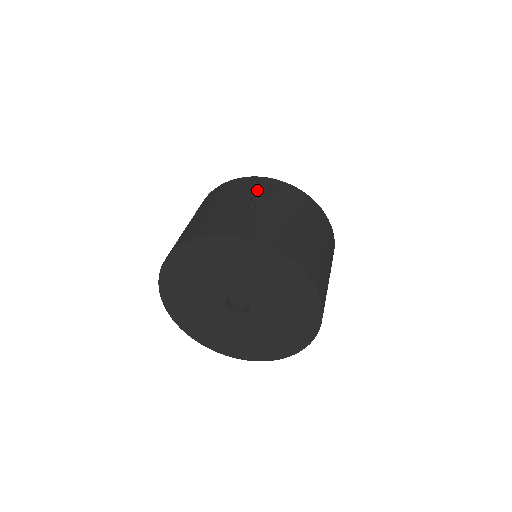
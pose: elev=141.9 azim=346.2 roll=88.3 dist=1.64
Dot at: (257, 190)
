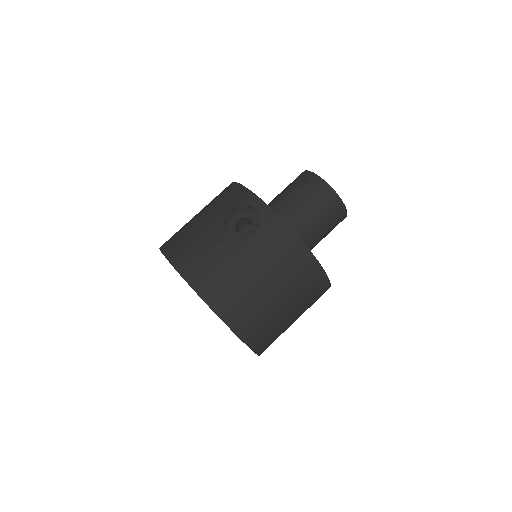
Dot at: (250, 212)
